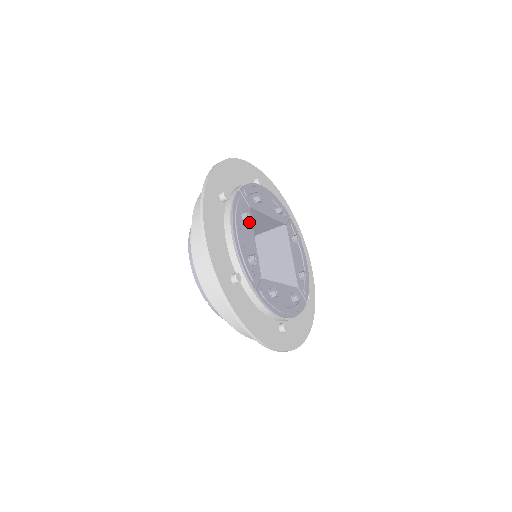
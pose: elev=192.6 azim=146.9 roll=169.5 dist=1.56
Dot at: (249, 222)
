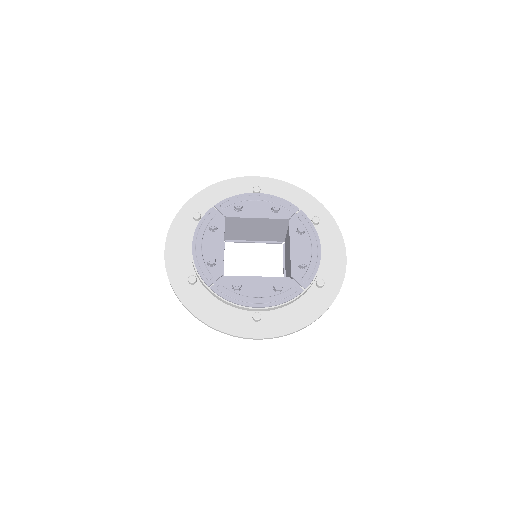
Dot at: (220, 230)
